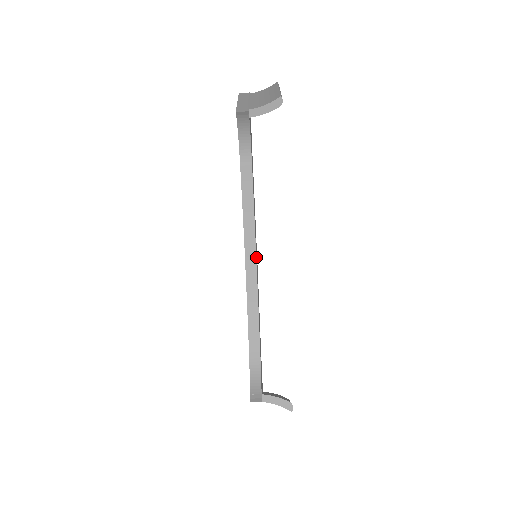
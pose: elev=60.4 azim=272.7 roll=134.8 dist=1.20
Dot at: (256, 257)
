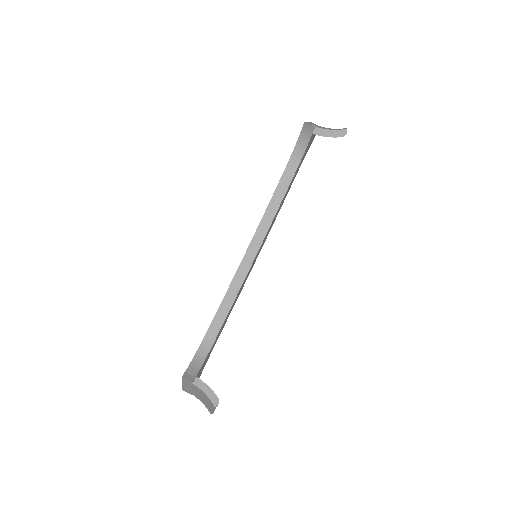
Dot at: occluded
